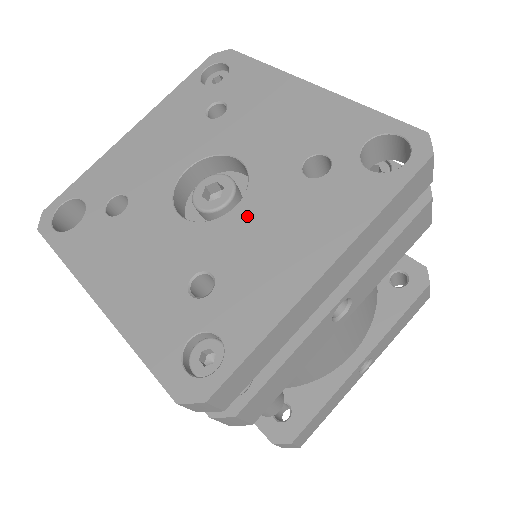
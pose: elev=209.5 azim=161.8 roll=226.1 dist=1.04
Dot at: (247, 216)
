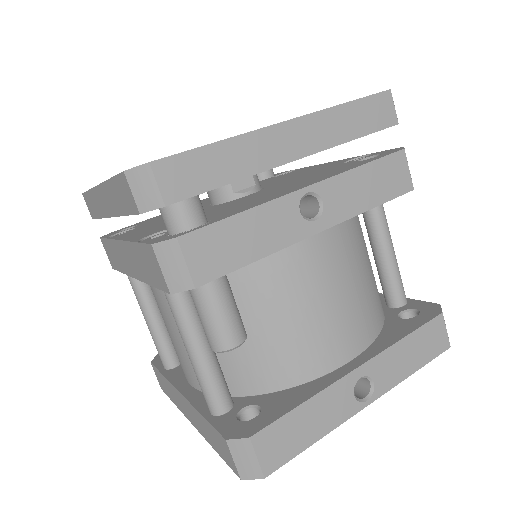
Dot at: occluded
